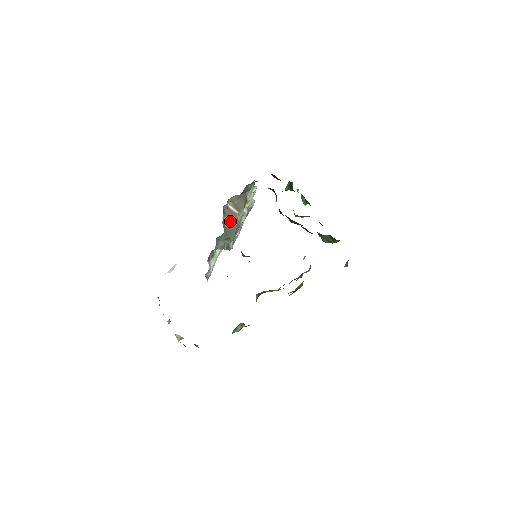
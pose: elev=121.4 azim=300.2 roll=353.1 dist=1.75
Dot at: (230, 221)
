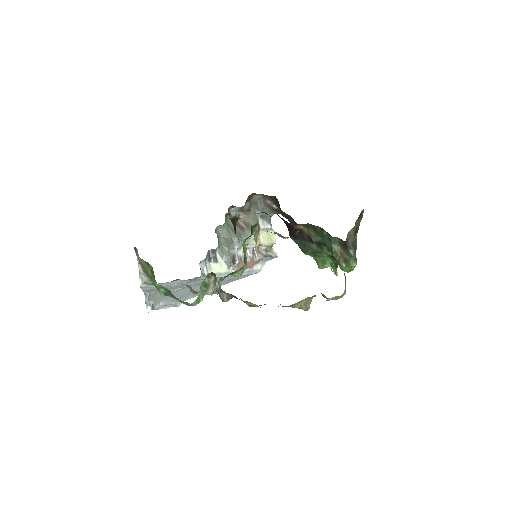
Dot at: occluded
